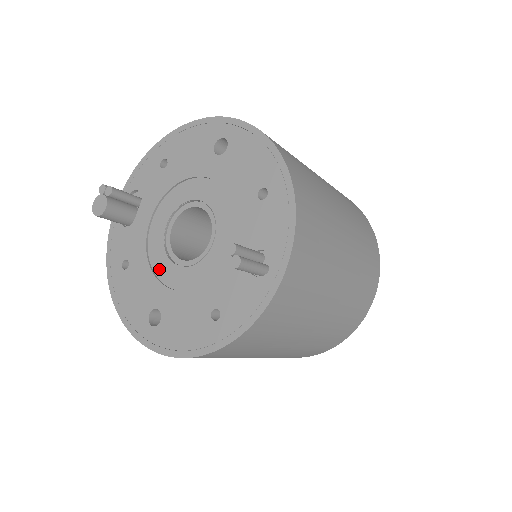
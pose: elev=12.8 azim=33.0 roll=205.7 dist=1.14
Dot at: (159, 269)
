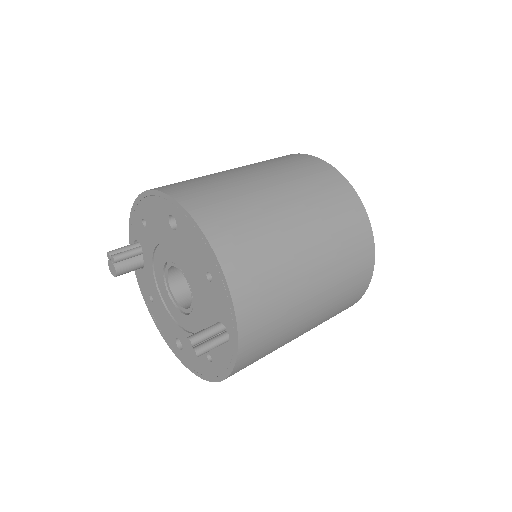
Dot at: (170, 309)
